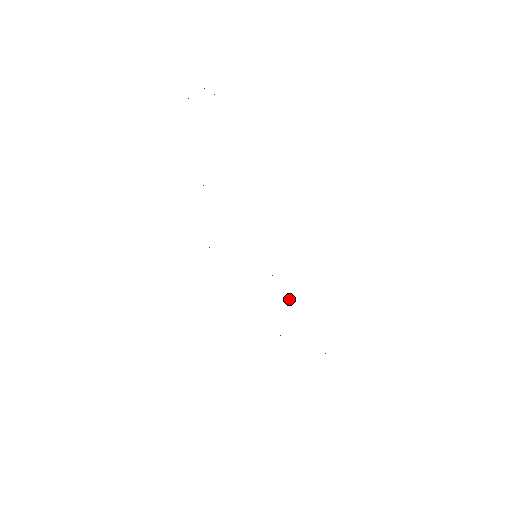
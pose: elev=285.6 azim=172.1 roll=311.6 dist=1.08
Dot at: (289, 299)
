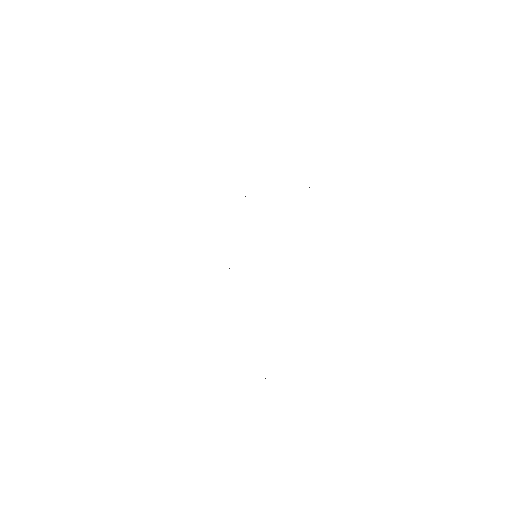
Dot at: occluded
